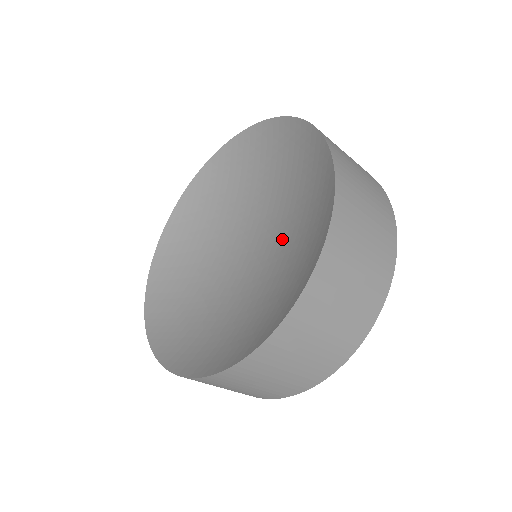
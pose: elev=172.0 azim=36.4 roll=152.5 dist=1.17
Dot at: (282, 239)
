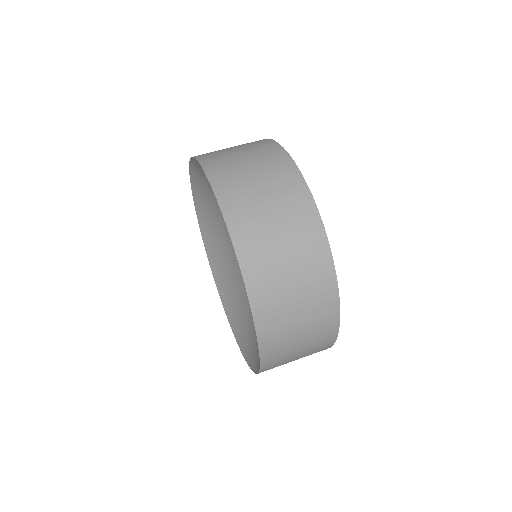
Dot at: occluded
